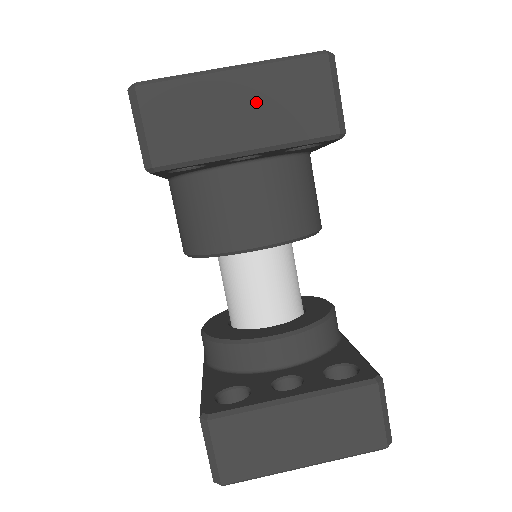
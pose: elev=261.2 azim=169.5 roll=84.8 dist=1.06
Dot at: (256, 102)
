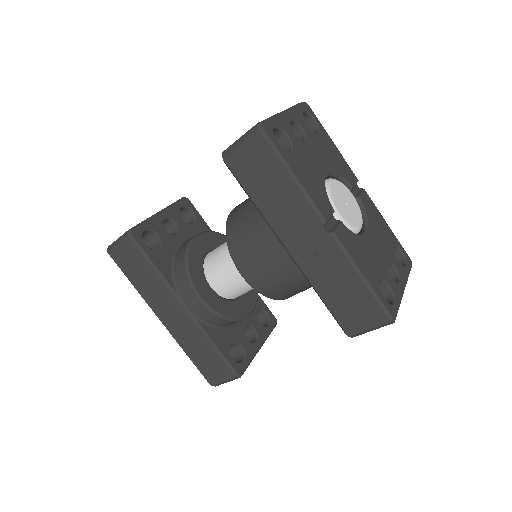
Dot at: occluded
